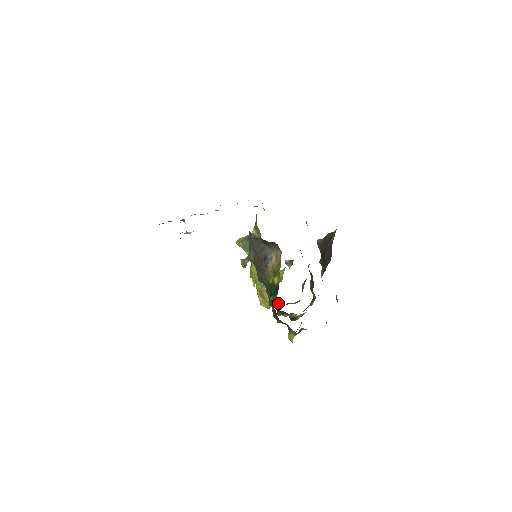
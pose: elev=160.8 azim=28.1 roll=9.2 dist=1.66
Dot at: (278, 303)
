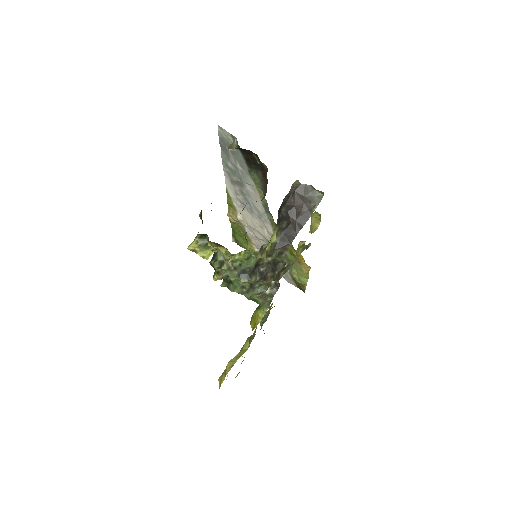
Dot at: occluded
